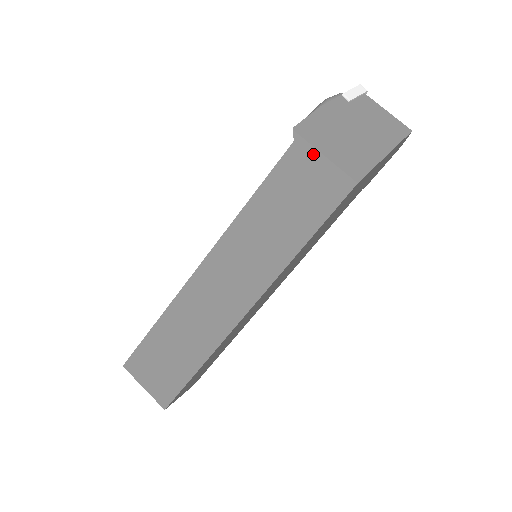
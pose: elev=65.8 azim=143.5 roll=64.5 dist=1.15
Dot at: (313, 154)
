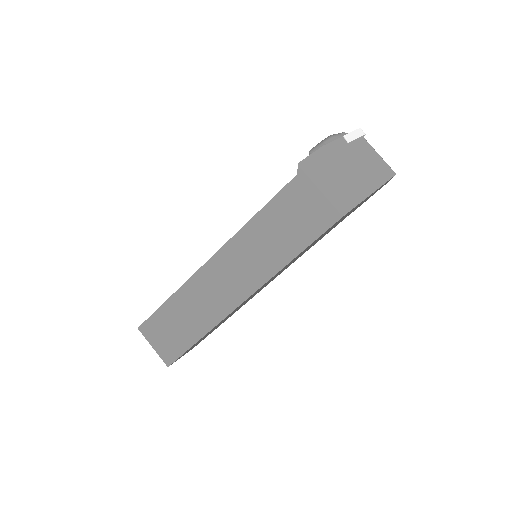
Dot at: (311, 187)
